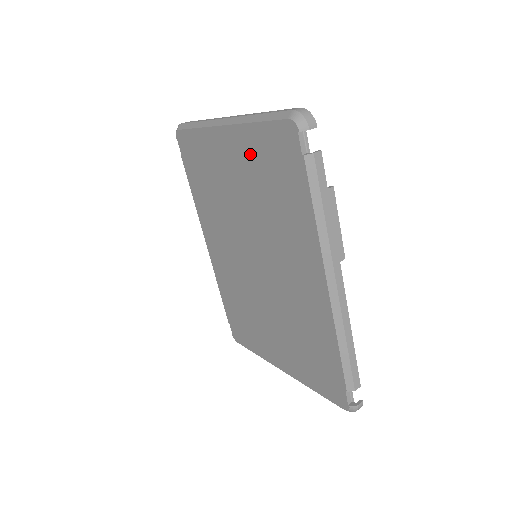
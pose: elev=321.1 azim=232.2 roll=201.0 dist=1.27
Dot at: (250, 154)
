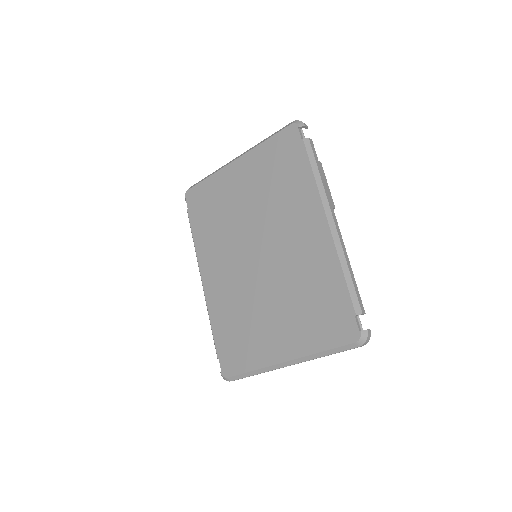
Dot at: (259, 165)
